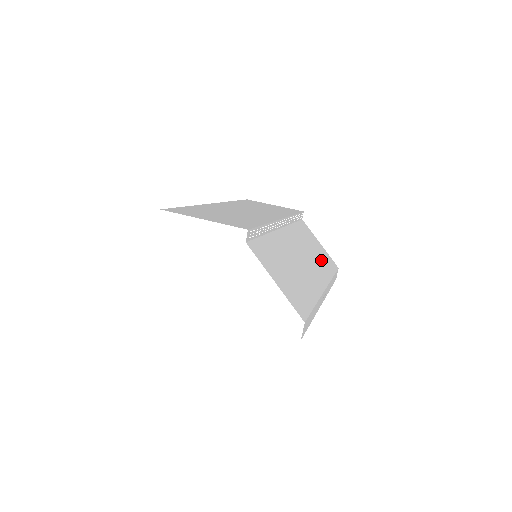
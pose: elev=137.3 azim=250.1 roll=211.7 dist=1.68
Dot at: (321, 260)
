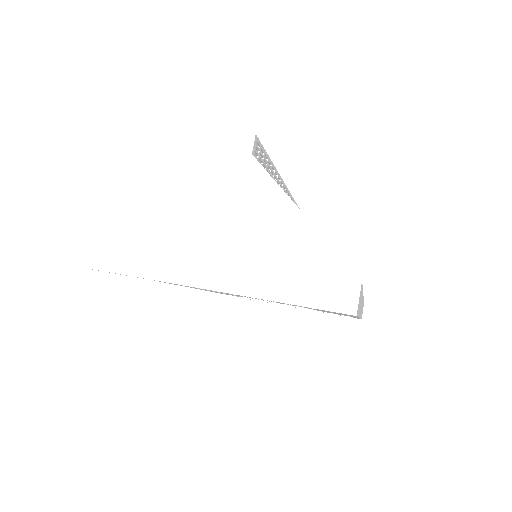
Dot at: occluded
